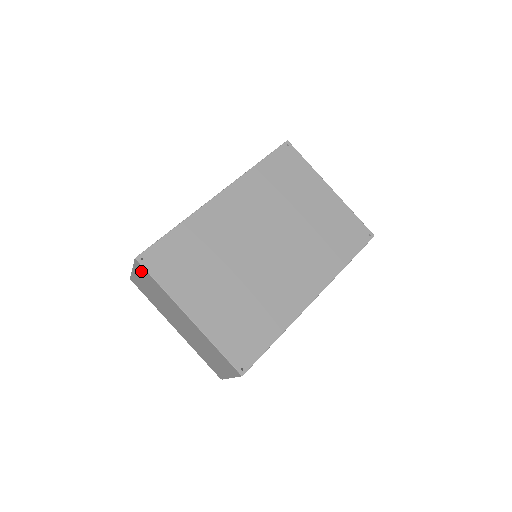
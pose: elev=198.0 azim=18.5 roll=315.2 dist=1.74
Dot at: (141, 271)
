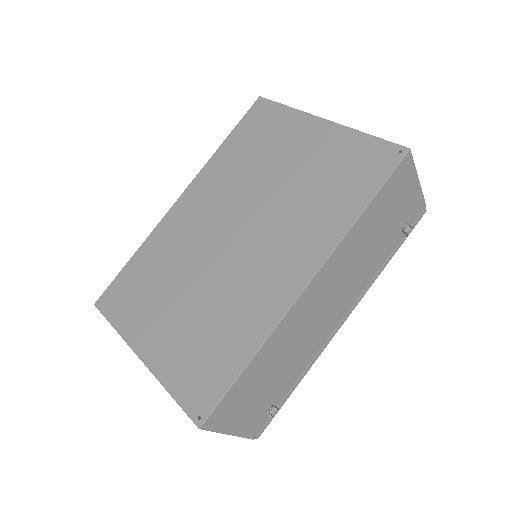
Dot at: occluded
